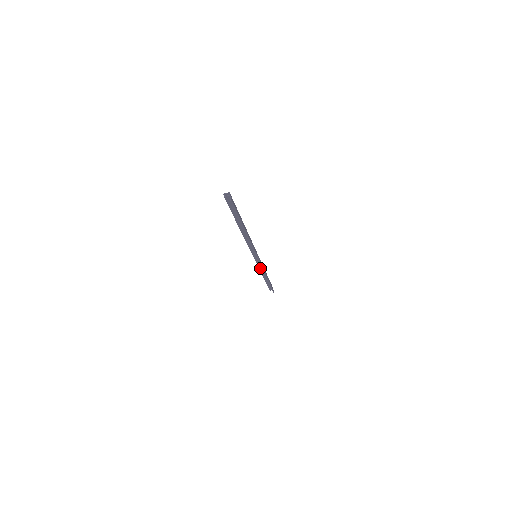
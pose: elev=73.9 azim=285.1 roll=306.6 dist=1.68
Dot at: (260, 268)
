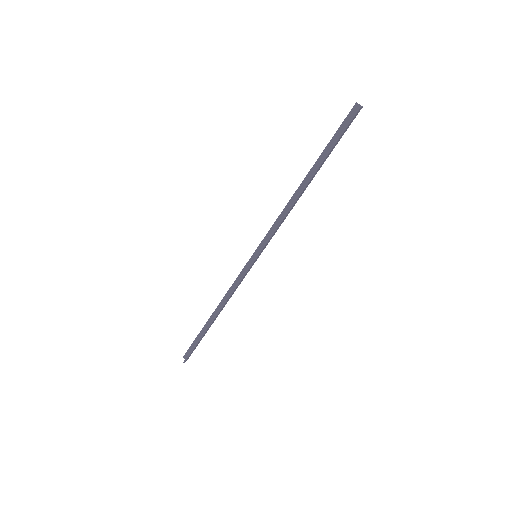
Dot at: (231, 289)
